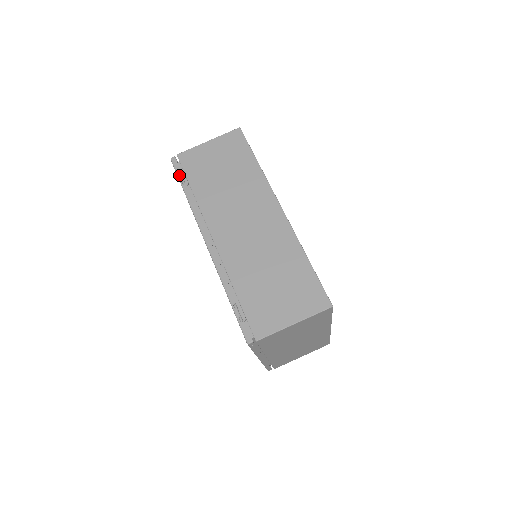
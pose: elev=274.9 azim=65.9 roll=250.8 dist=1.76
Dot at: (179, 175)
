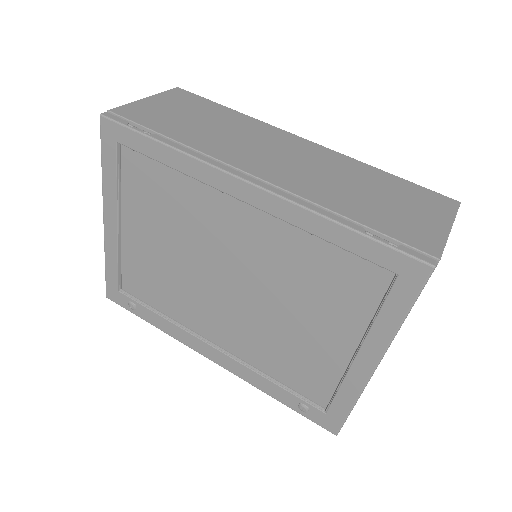
Dot at: (132, 127)
